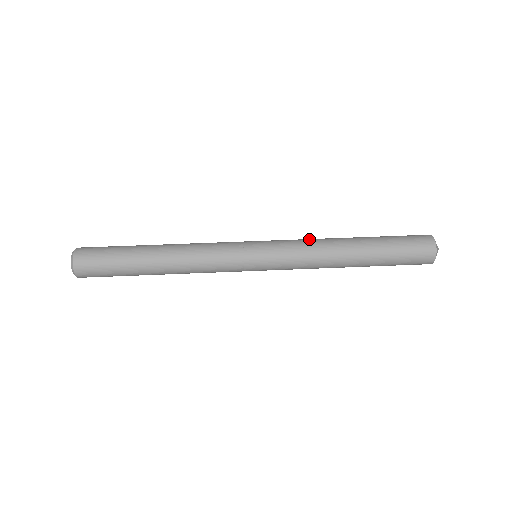
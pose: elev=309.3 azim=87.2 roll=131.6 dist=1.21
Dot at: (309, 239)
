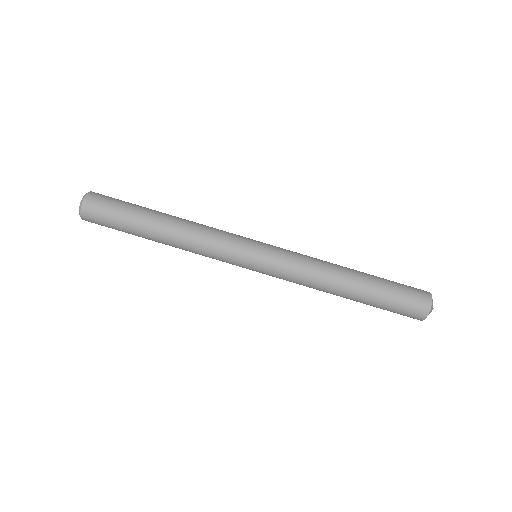
Dot at: (310, 268)
